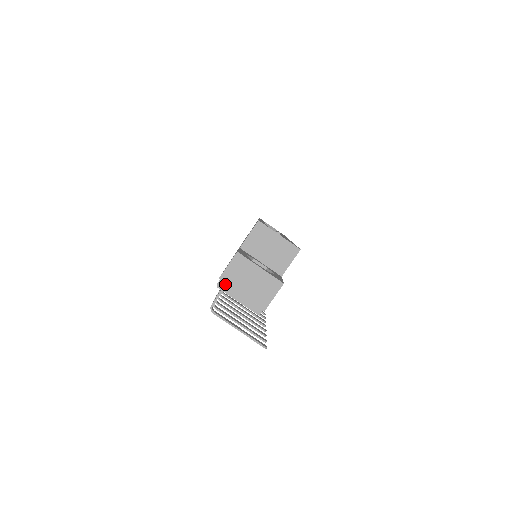
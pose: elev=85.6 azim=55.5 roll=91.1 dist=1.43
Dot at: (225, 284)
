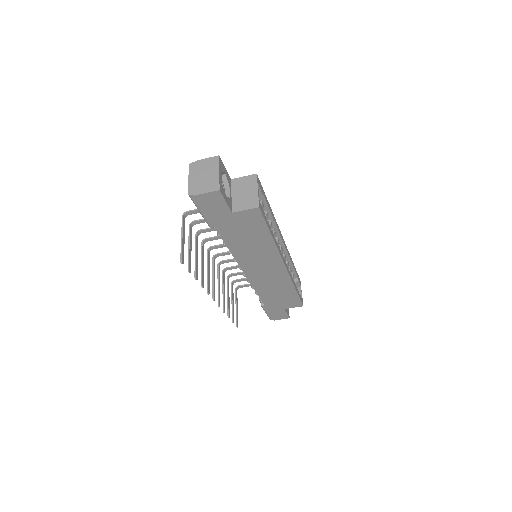
Dot at: (194, 166)
